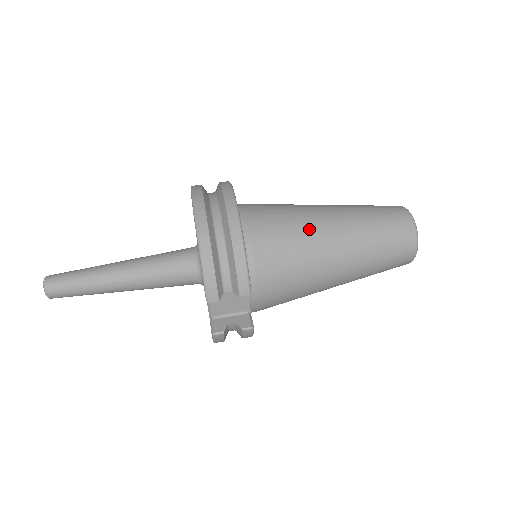
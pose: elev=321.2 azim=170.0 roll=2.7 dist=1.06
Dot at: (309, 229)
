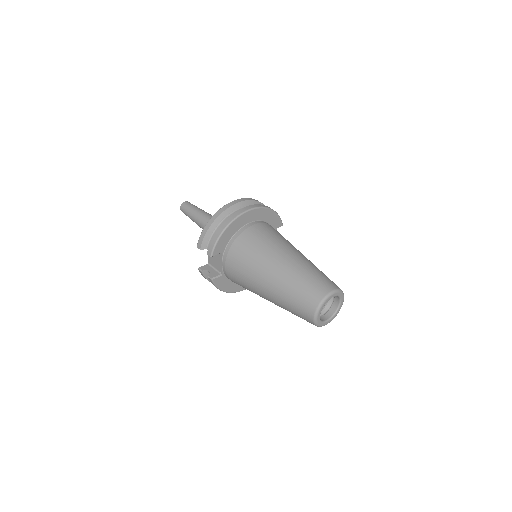
Dot at: (267, 253)
